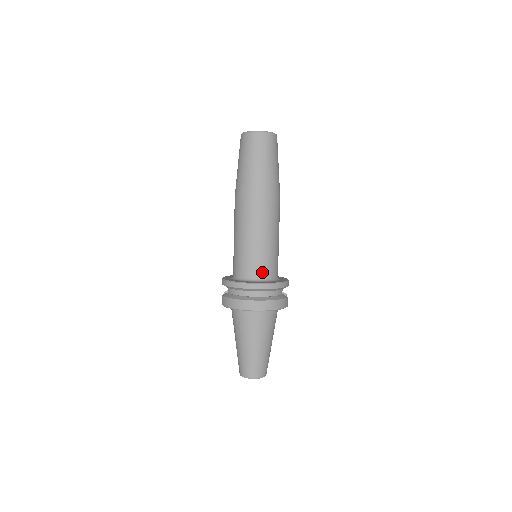
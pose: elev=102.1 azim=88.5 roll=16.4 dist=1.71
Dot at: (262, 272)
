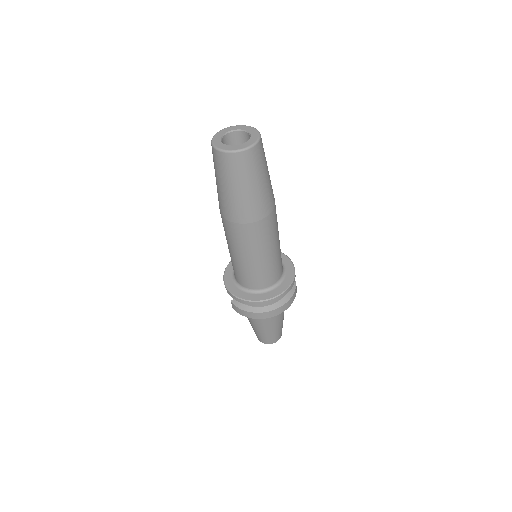
Dot at: (271, 281)
